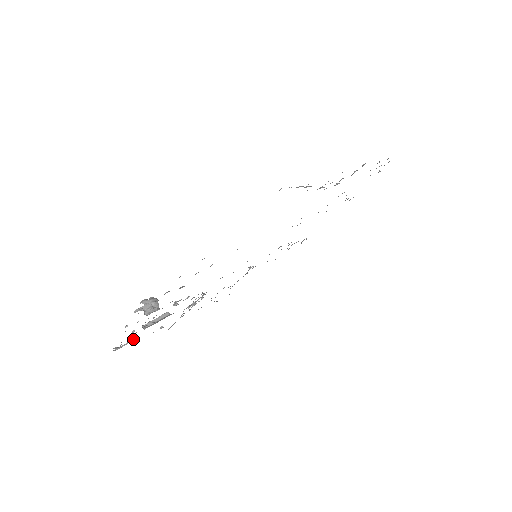
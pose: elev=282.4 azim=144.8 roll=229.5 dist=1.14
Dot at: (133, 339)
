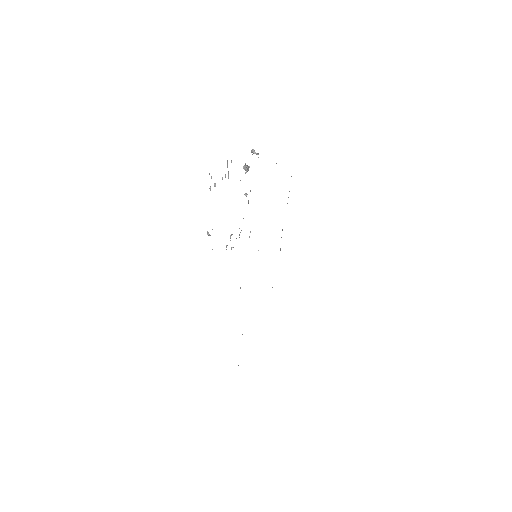
Dot at: occluded
